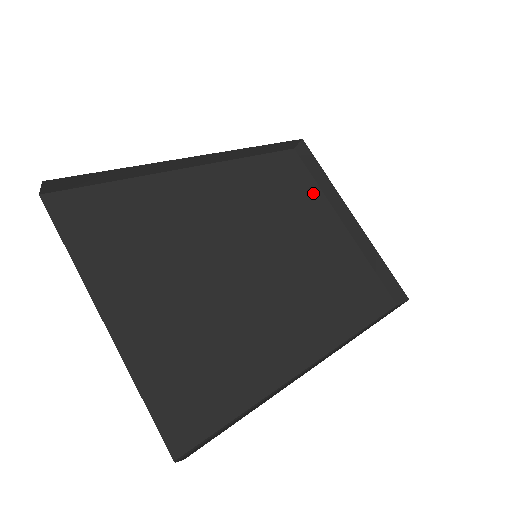
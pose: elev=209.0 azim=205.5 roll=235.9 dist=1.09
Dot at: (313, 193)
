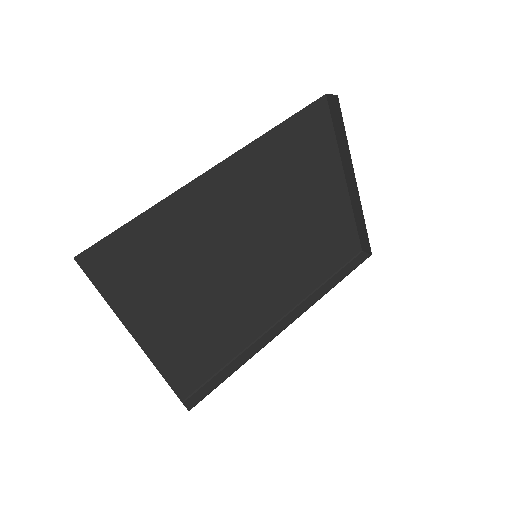
Dot at: (328, 154)
